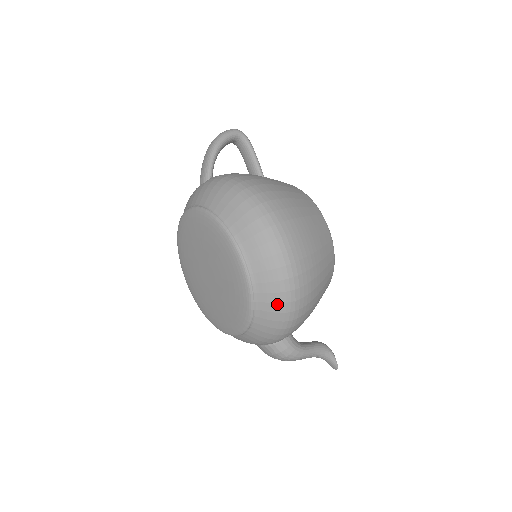
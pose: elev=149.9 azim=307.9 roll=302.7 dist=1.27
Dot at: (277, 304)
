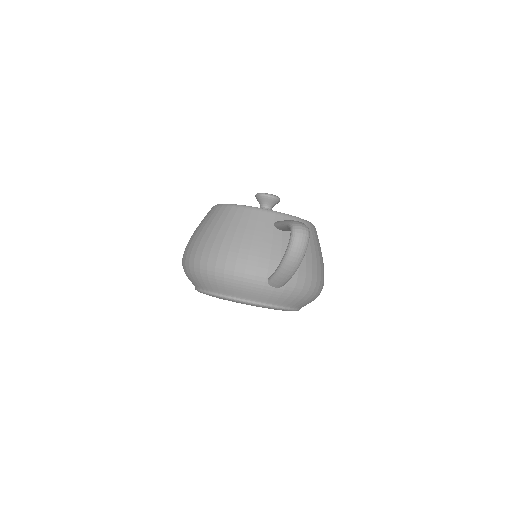
Dot at: occluded
